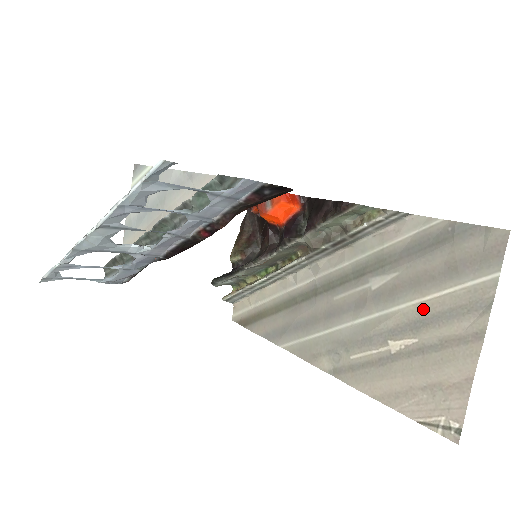
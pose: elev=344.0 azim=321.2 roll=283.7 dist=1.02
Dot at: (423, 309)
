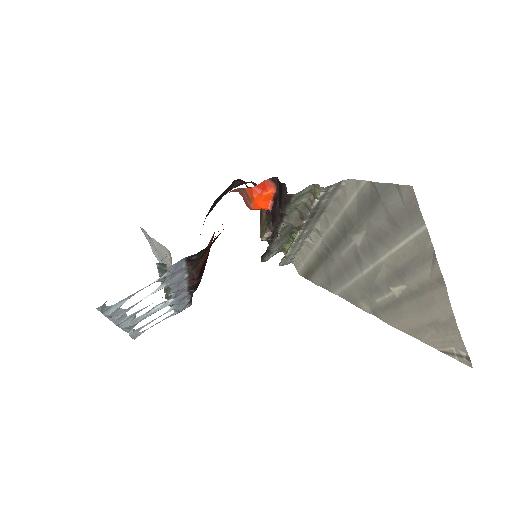
Dot at: (395, 261)
